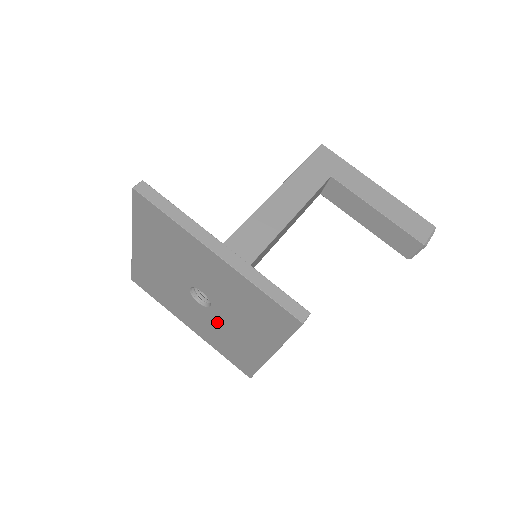
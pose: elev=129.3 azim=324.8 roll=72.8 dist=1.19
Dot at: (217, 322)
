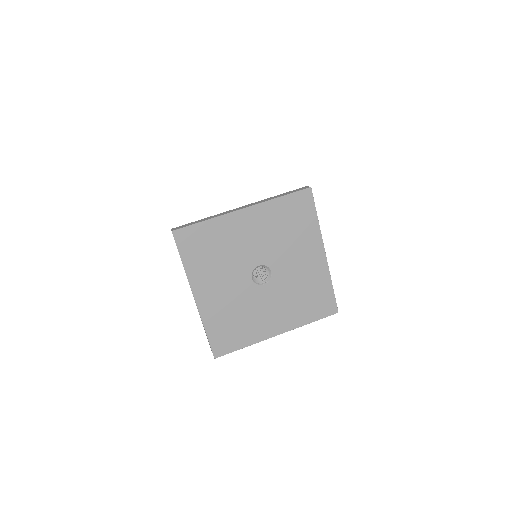
Dot at: (284, 284)
